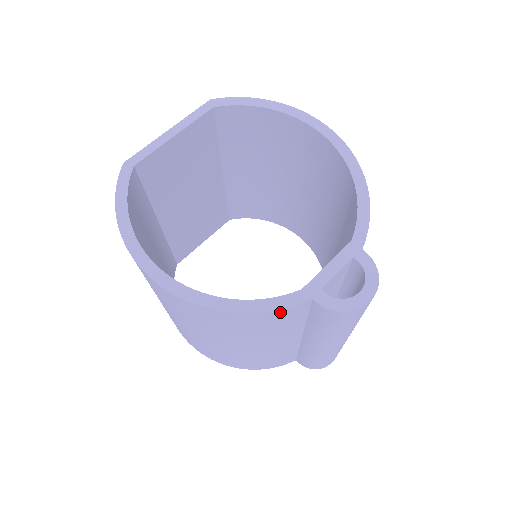
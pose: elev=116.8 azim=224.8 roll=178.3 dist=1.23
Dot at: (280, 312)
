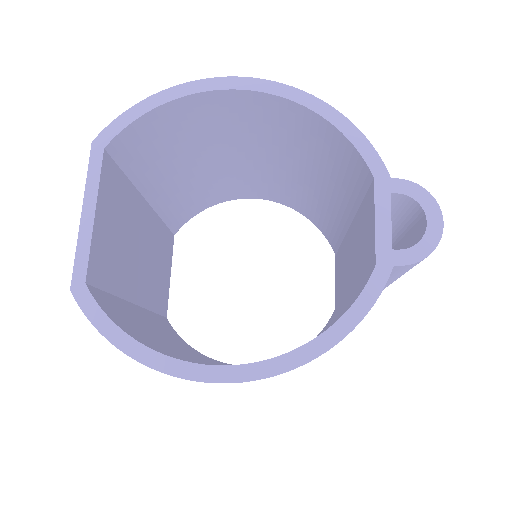
Dot at: (373, 303)
